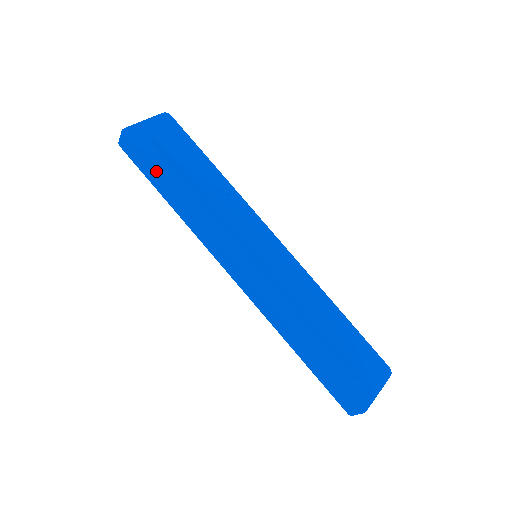
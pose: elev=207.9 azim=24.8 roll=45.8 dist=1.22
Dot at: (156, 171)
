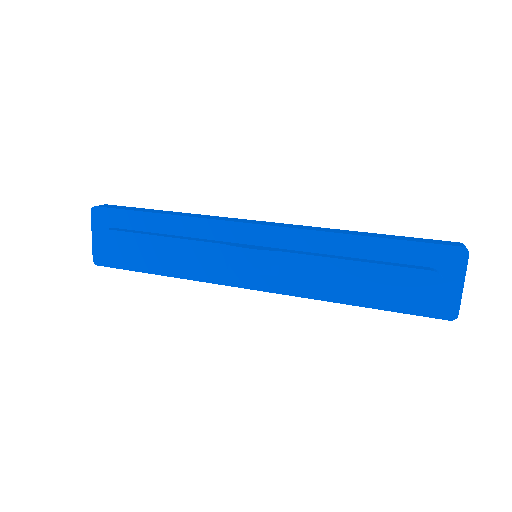
Dot at: (137, 270)
